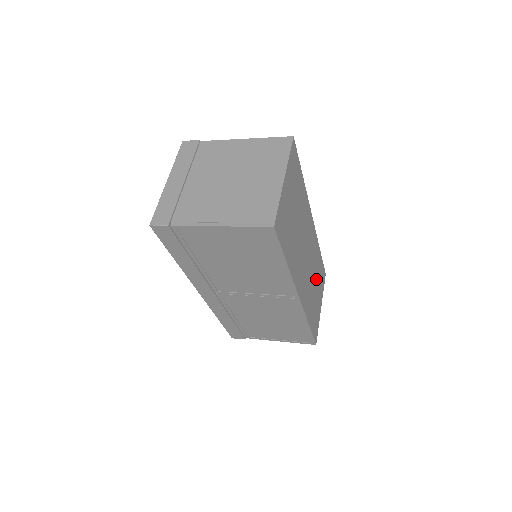
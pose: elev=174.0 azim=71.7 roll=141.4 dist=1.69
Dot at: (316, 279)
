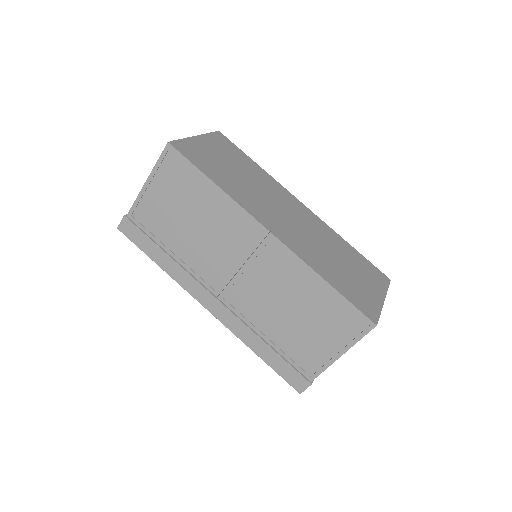
Dot at: (343, 259)
